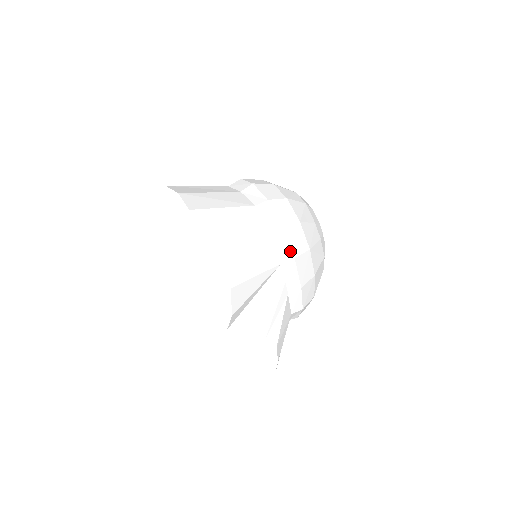
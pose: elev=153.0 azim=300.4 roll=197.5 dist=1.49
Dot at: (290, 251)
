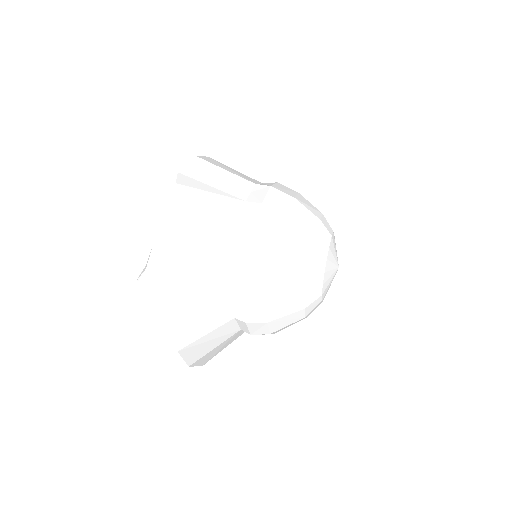
Dot at: (254, 224)
